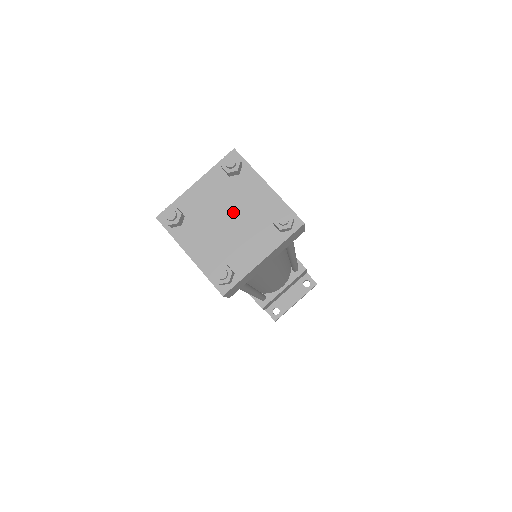
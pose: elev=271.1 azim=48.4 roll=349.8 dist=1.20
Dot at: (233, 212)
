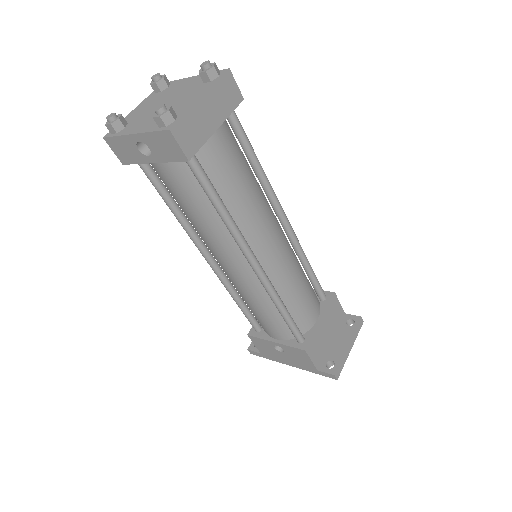
Dot at: (168, 99)
